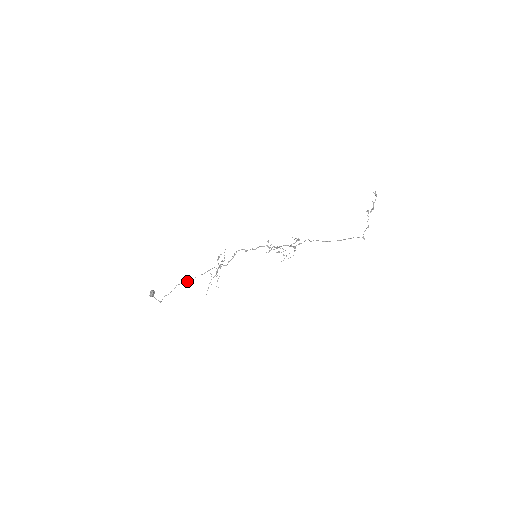
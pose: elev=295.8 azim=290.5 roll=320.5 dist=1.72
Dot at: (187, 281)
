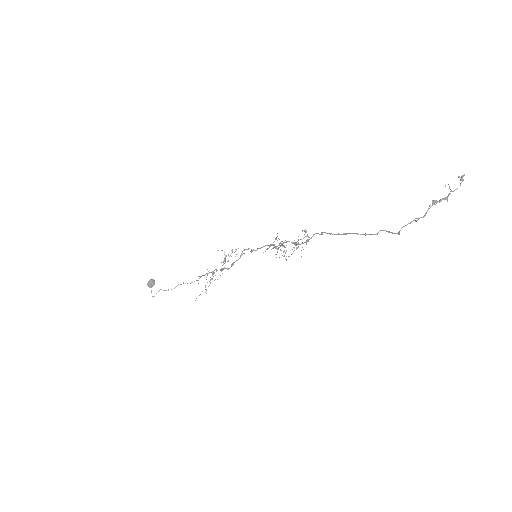
Dot at: occluded
